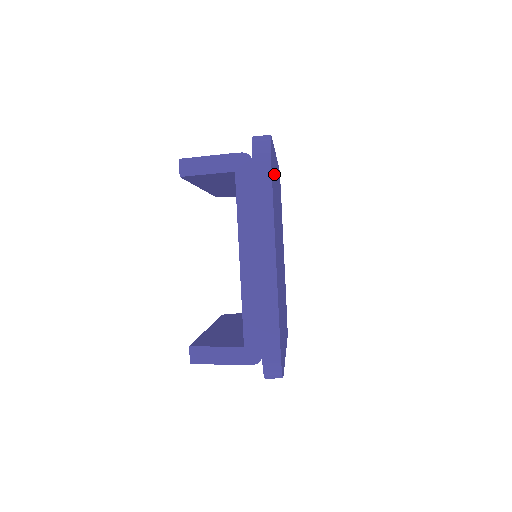
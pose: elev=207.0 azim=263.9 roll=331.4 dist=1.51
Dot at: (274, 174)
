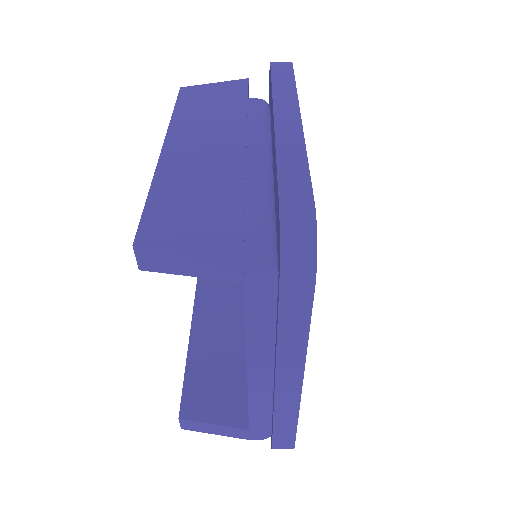
Dot at: occluded
